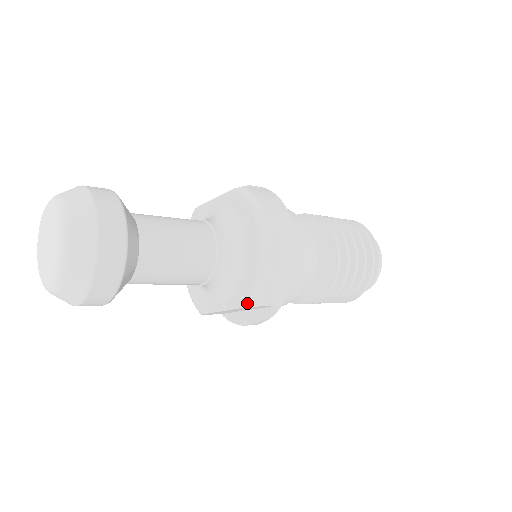
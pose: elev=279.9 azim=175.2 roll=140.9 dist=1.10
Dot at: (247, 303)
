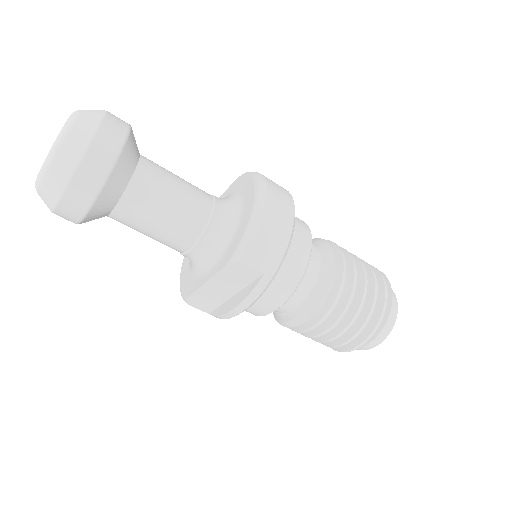
Dot at: (233, 257)
